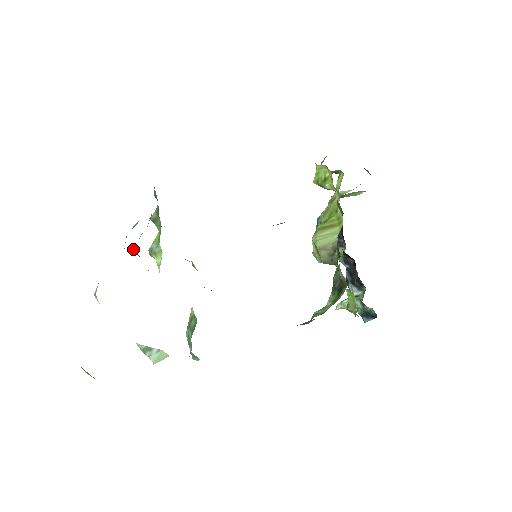
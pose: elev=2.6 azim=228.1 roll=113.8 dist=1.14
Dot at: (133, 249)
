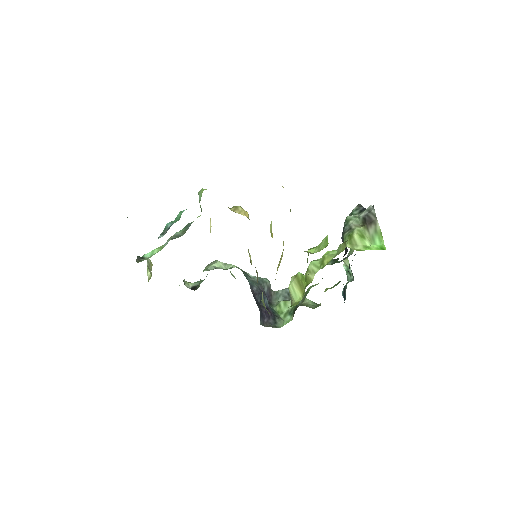
Dot at: occluded
